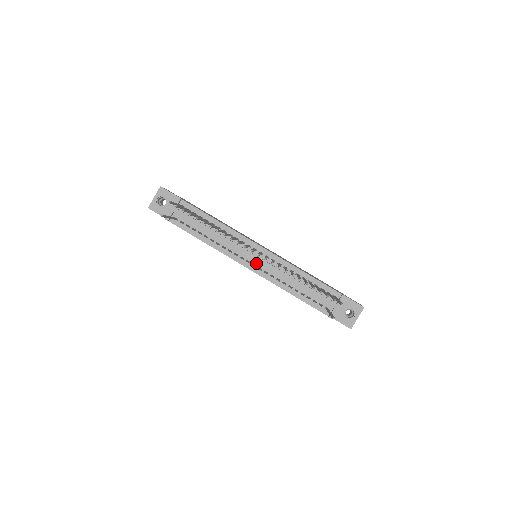
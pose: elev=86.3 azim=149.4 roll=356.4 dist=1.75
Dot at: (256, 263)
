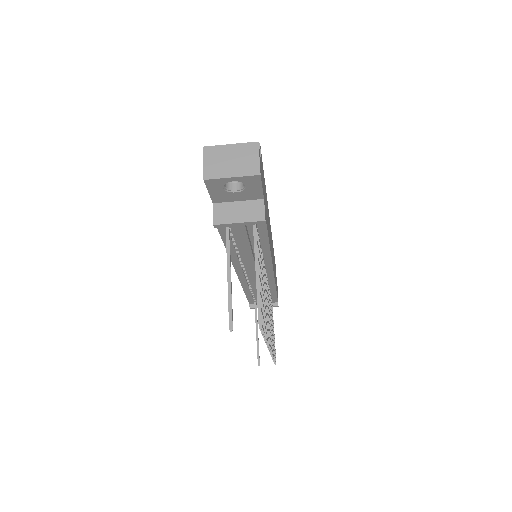
Dot at: (250, 275)
